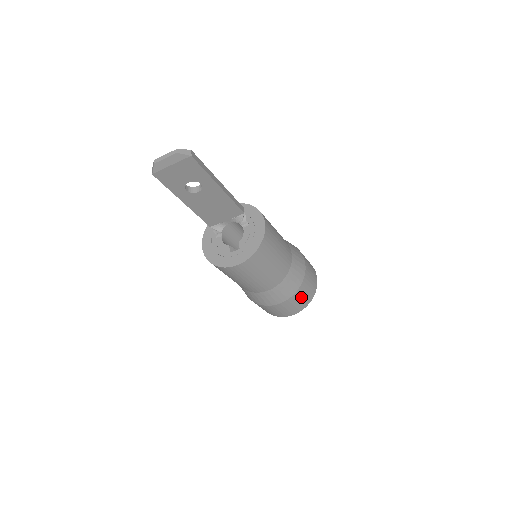
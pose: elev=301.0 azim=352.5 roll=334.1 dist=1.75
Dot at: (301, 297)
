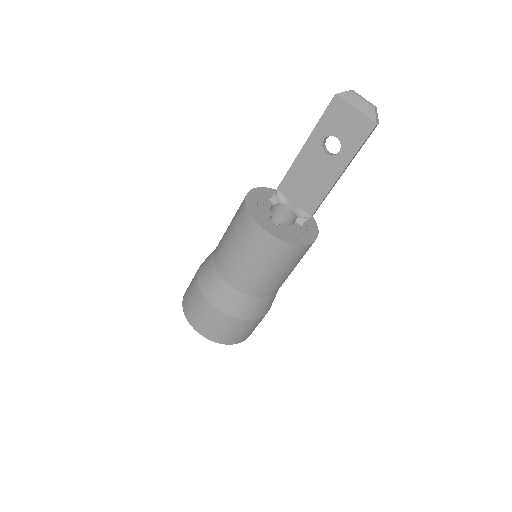
Dot at: (229, 329)
